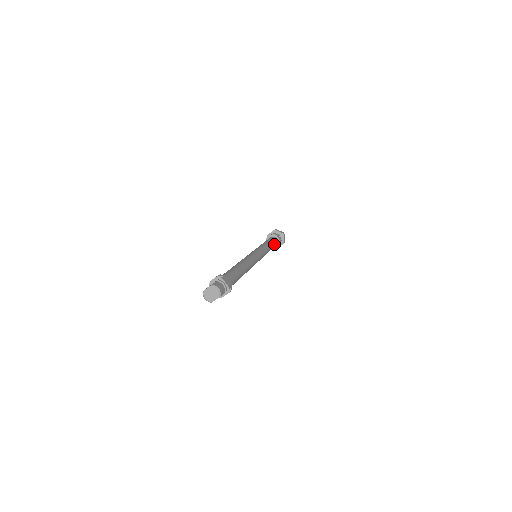
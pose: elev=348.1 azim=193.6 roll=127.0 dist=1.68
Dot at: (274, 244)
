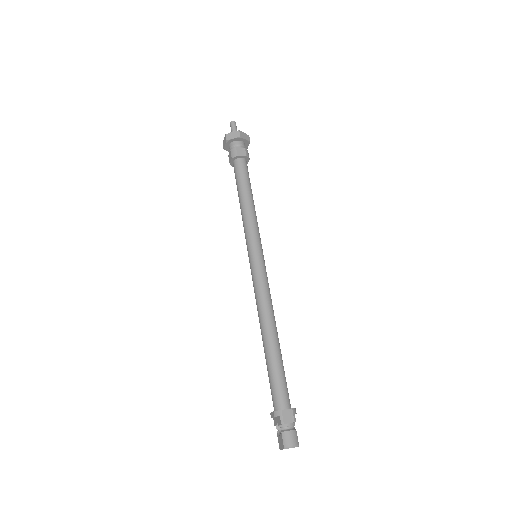
Dot at: (248, 179)
